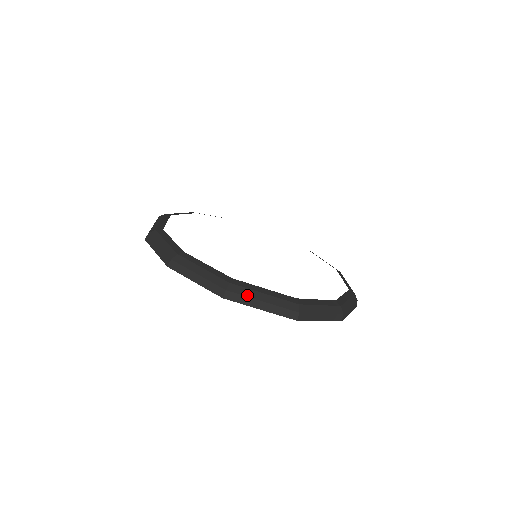
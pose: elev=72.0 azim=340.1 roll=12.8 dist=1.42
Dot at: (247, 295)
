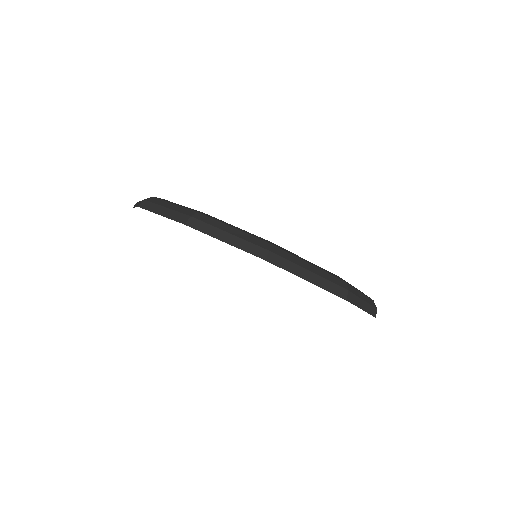
Dot at: (293, 261)
